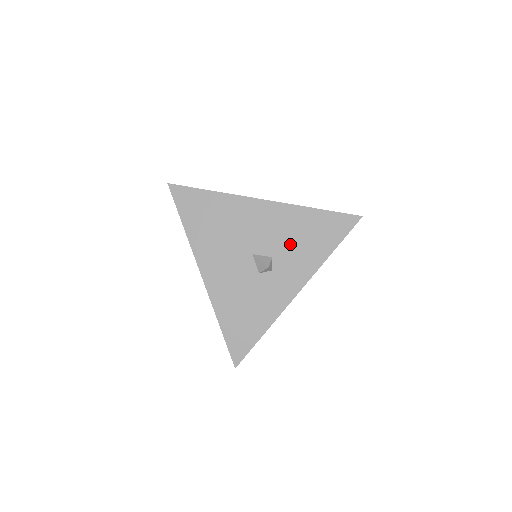
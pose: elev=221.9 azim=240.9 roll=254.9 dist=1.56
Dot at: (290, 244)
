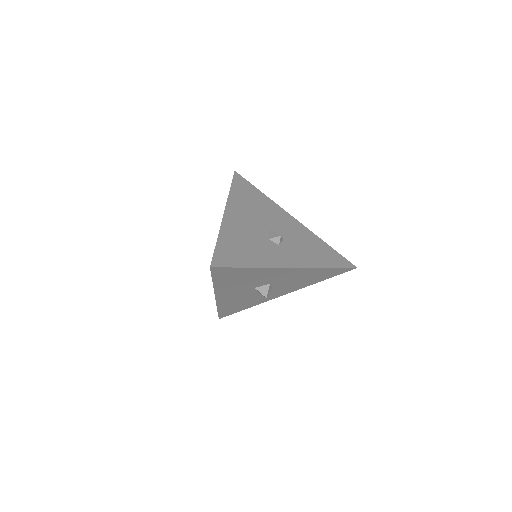
Dot at: (300, 244)
